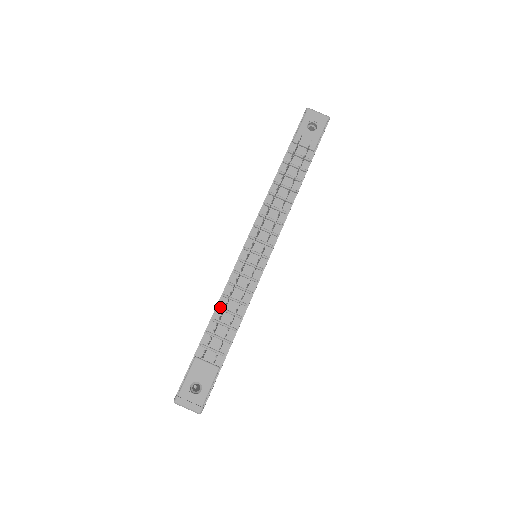
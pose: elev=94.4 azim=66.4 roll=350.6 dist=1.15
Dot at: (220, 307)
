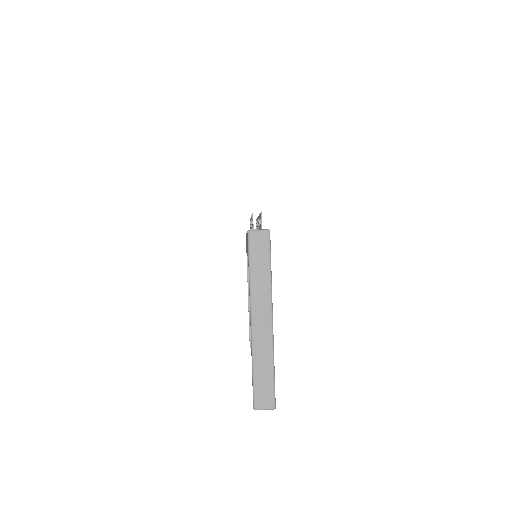
Dot at: occluded
